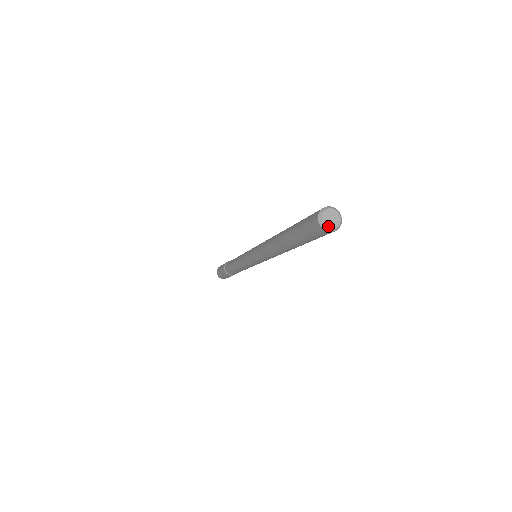
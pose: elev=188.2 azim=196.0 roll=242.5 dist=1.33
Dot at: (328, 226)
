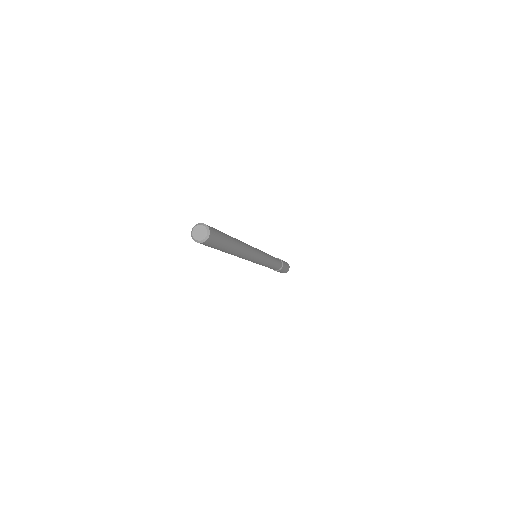
Dot at: (194, 235)
